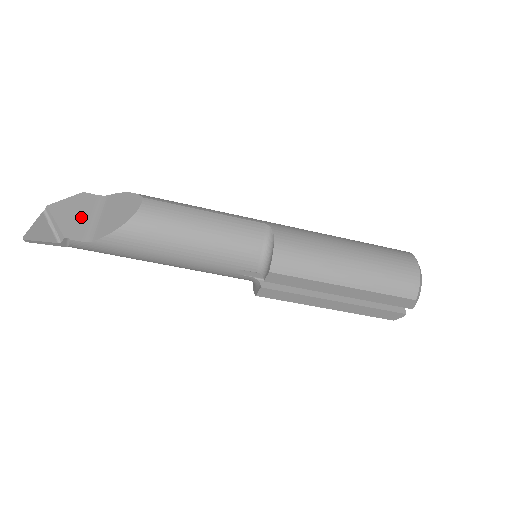
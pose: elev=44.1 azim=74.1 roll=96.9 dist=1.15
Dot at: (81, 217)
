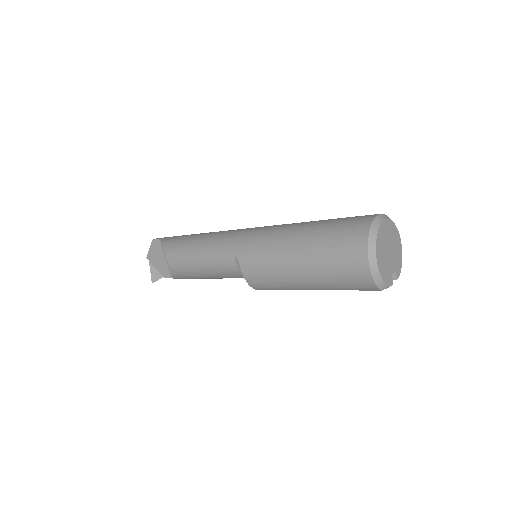
Dot at: (161, 260)
